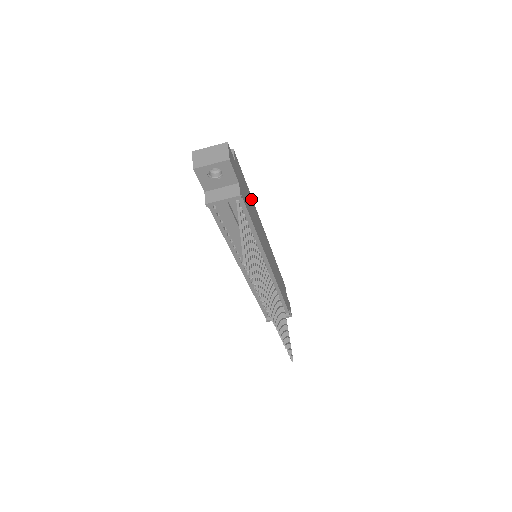
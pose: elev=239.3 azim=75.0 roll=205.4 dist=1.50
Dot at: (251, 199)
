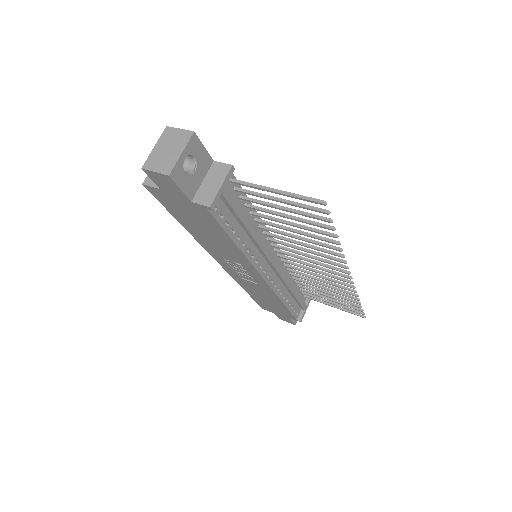
Dot at: occluded
